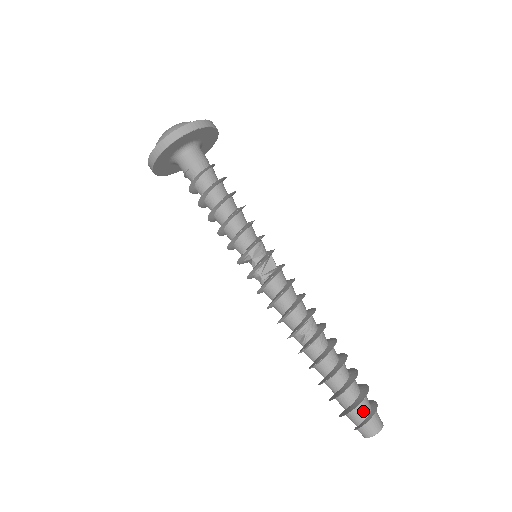
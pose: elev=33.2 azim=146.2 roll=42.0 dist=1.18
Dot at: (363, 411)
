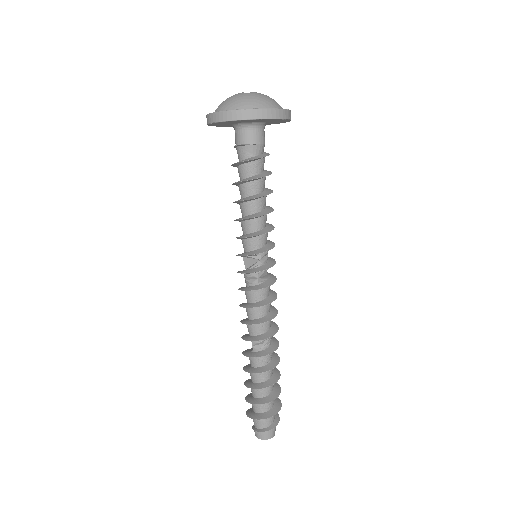
Dot at: (273, 418)
